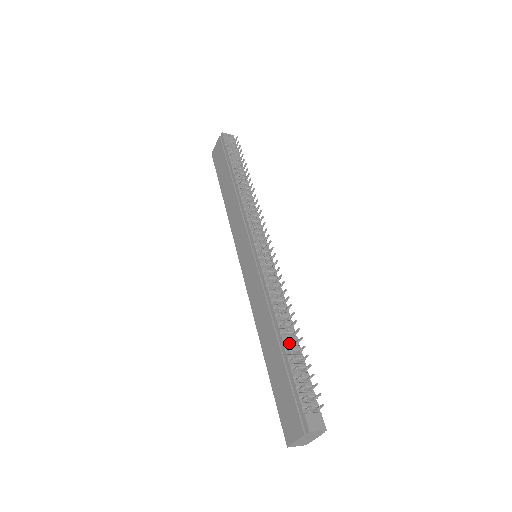
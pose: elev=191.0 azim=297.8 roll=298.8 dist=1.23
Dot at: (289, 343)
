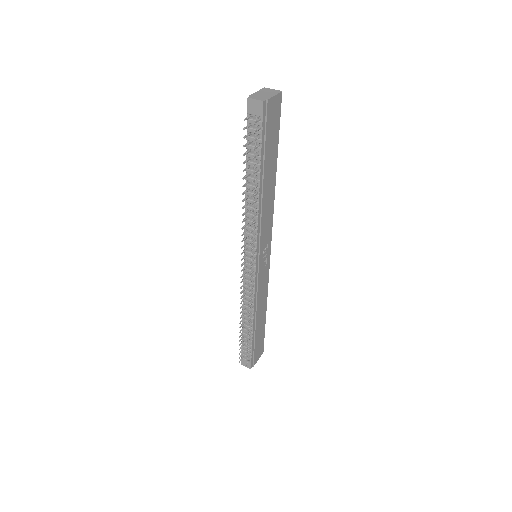
Dot at: (247, 327)
